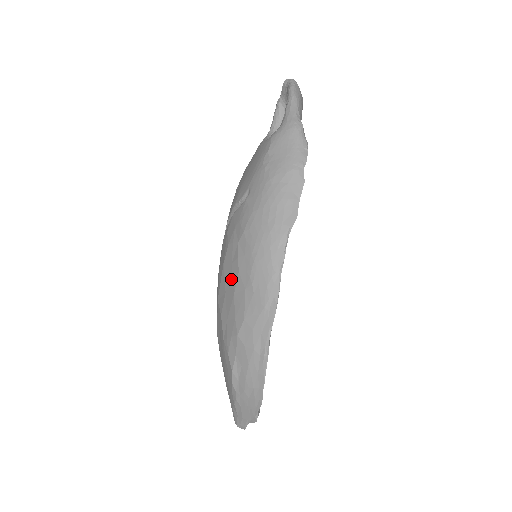
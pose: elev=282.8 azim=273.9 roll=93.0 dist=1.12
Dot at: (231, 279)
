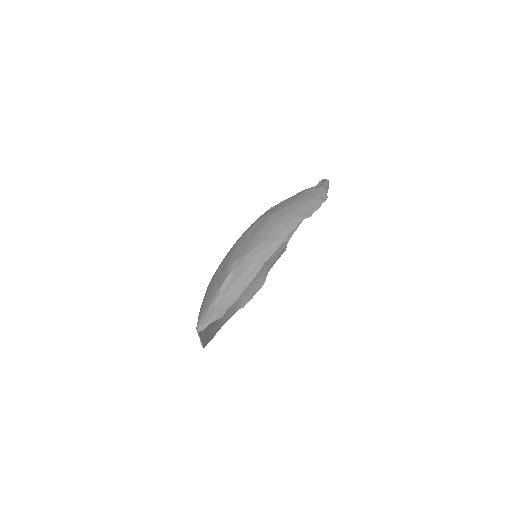
Dot at: (255, 231)
